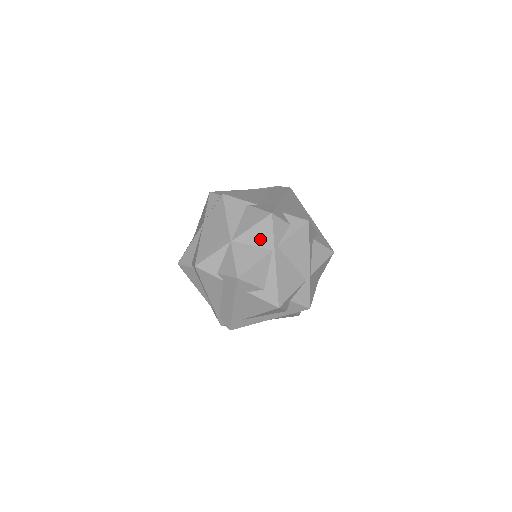
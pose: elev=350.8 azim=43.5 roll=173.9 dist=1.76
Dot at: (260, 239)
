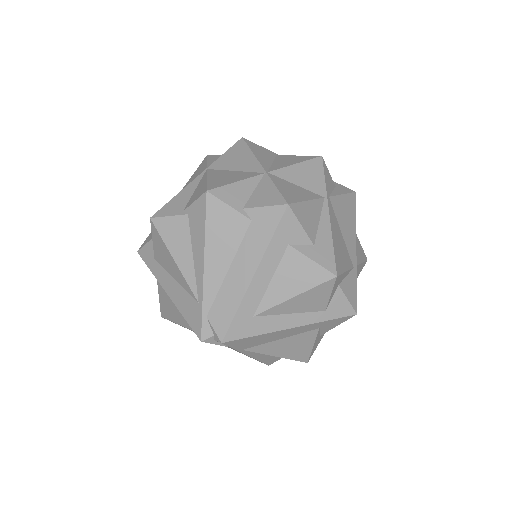
Dot at: (307, 180)
